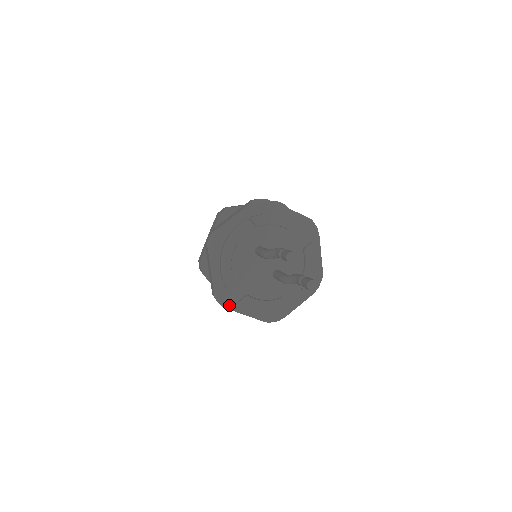
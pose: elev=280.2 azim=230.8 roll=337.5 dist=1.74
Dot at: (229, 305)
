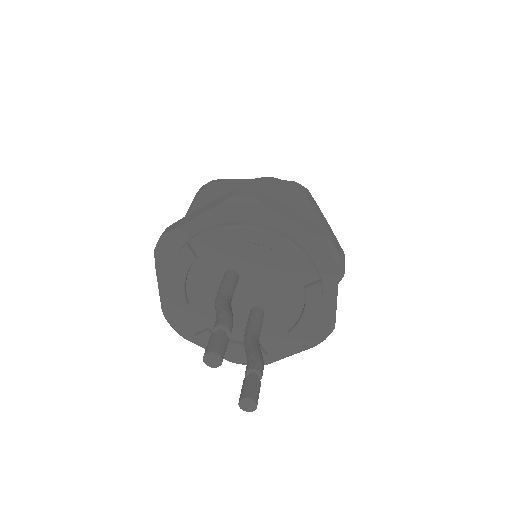
Dot at: (184, 333)
